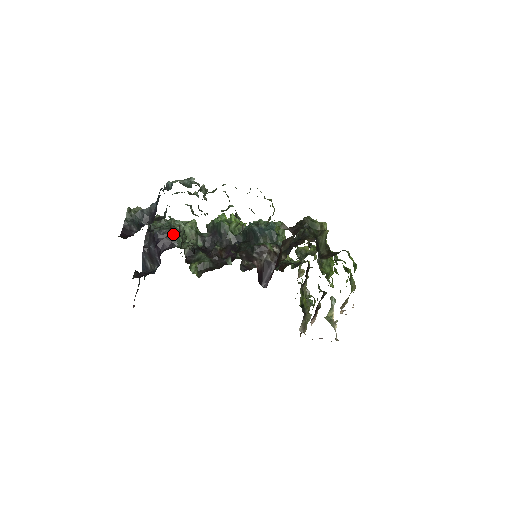
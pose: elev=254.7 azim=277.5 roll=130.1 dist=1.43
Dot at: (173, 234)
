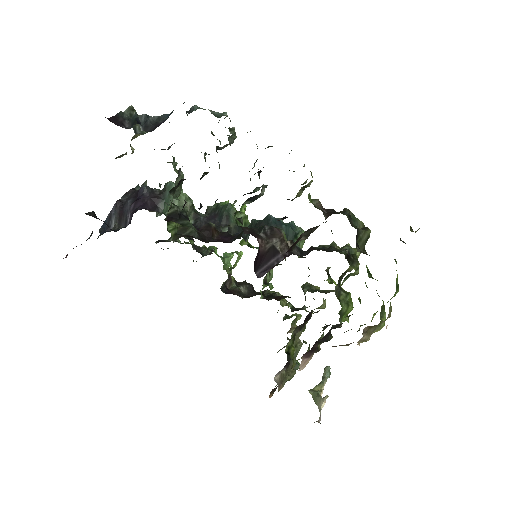
Dot at: (163, 197)
